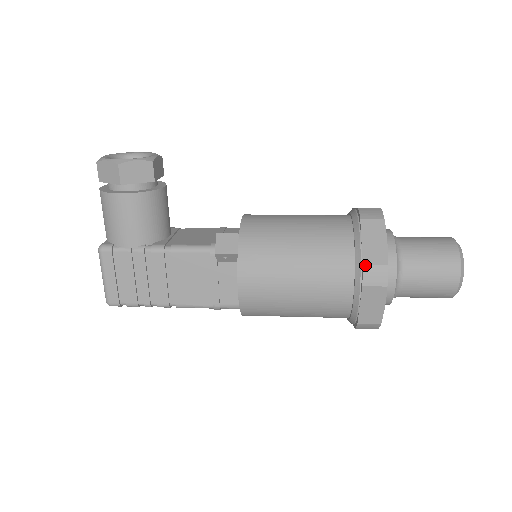
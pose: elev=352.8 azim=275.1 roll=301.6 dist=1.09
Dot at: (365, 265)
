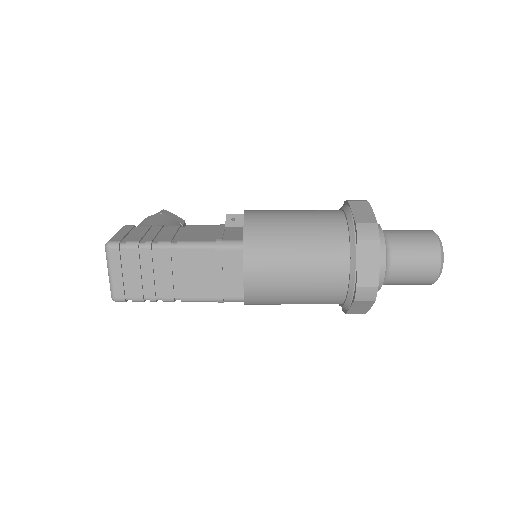
Dot at: occluded
